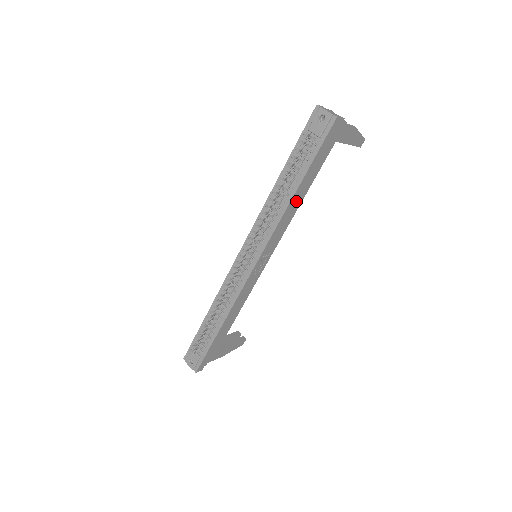
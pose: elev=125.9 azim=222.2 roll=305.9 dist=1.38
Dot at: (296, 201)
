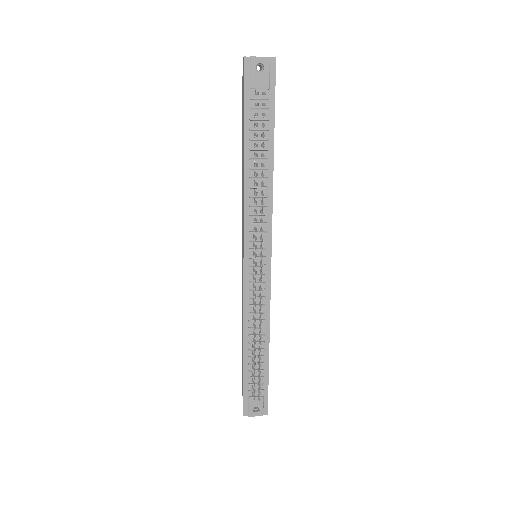
Dot at: occluded
